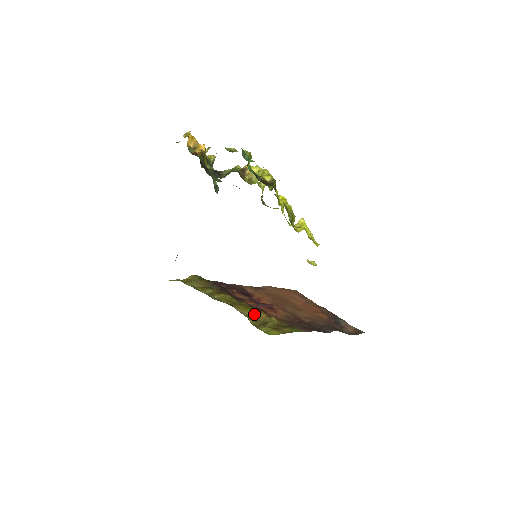
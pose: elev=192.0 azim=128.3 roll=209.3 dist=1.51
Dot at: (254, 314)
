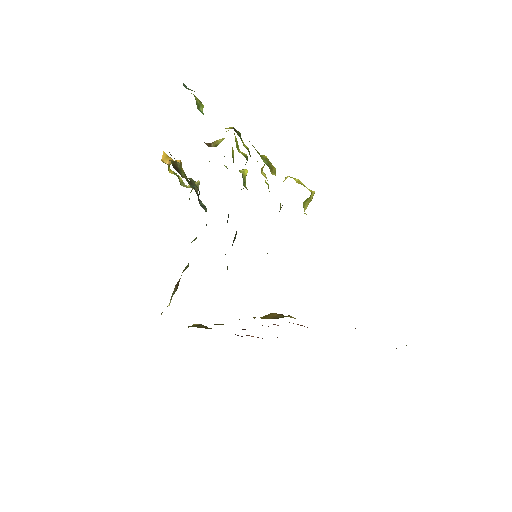
Dot at: occluded
